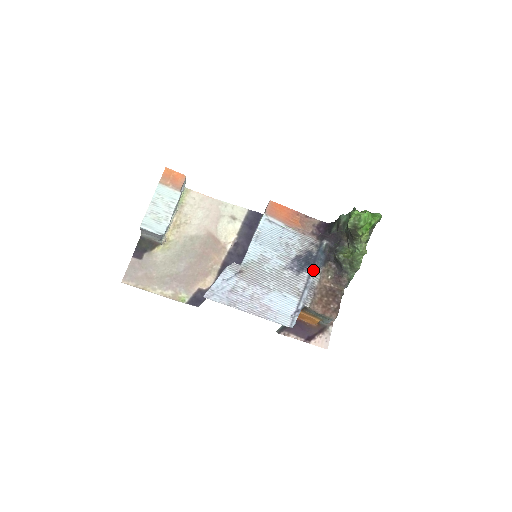
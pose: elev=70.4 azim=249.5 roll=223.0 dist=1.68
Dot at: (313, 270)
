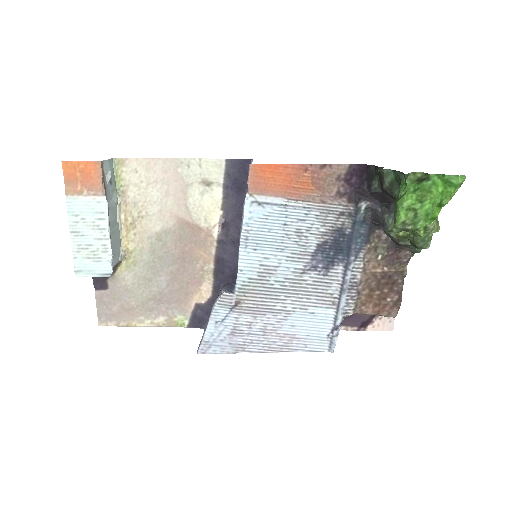
Dot at: (350, 261)
